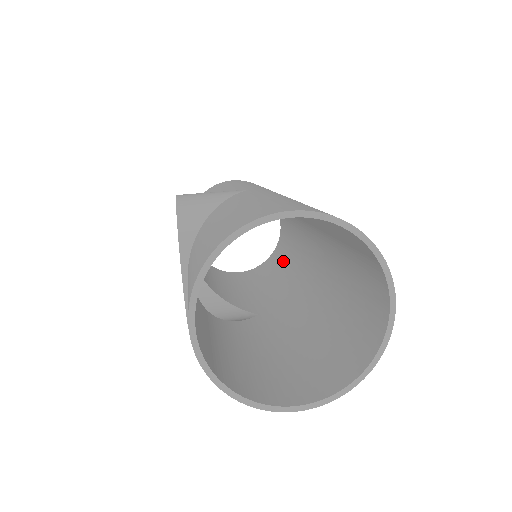
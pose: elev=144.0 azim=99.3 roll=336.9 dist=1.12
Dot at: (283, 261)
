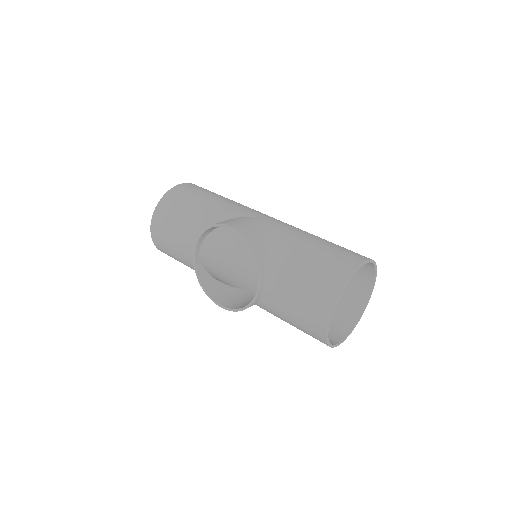
Dot at: (224, 244)
